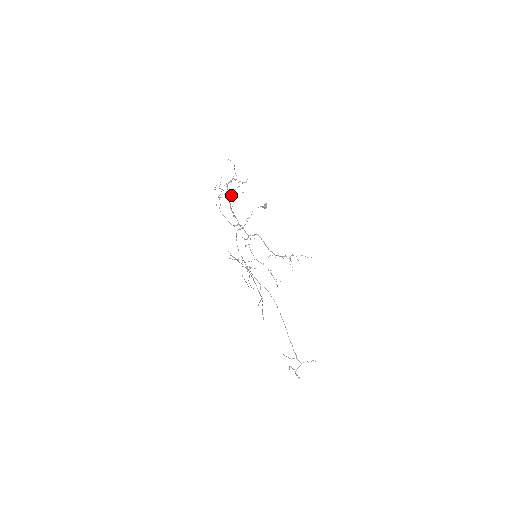
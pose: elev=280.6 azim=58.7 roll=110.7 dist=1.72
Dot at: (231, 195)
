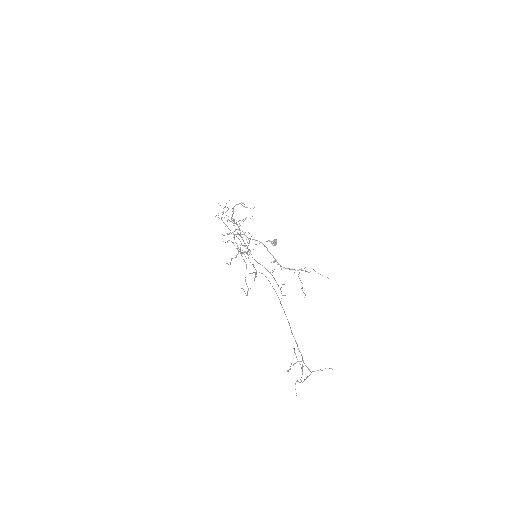
Dot at: occluded
